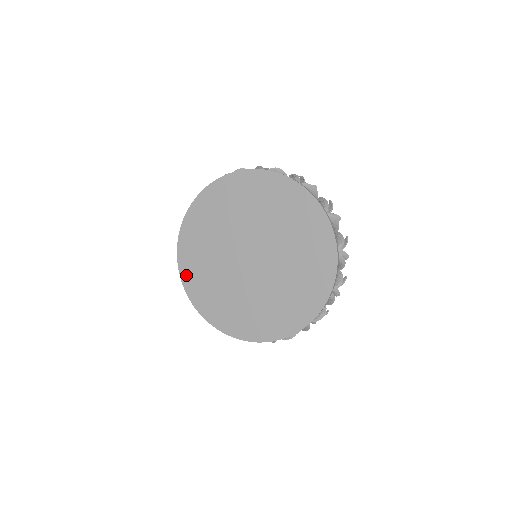
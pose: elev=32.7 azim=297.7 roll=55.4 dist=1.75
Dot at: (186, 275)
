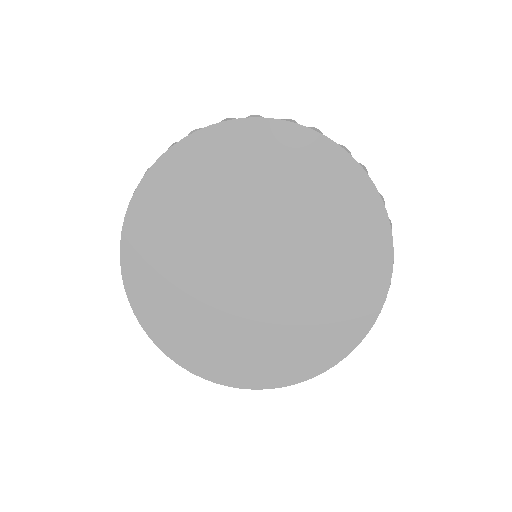
Dot at: (150, 319)
